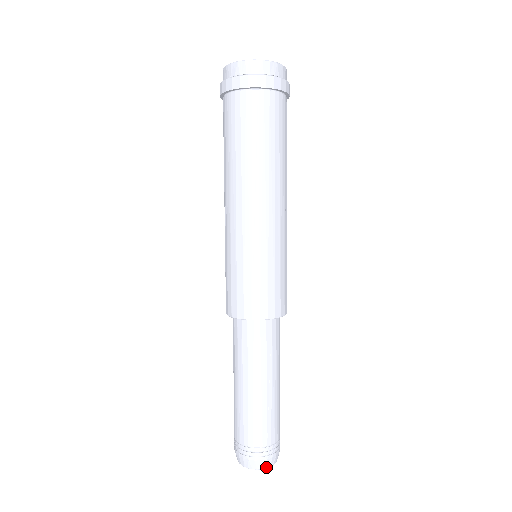
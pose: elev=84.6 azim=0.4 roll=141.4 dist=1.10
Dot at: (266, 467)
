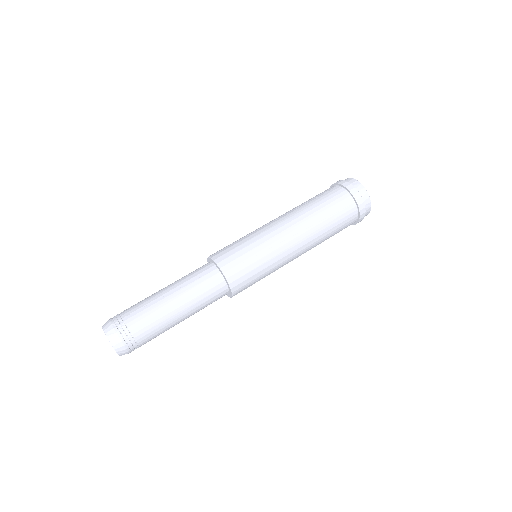
Dot at: (105, 330)
